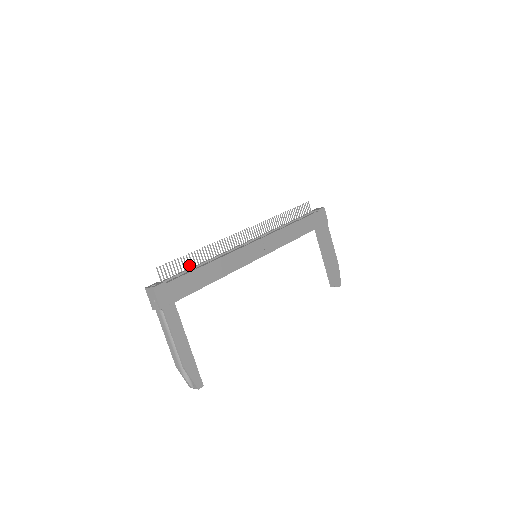
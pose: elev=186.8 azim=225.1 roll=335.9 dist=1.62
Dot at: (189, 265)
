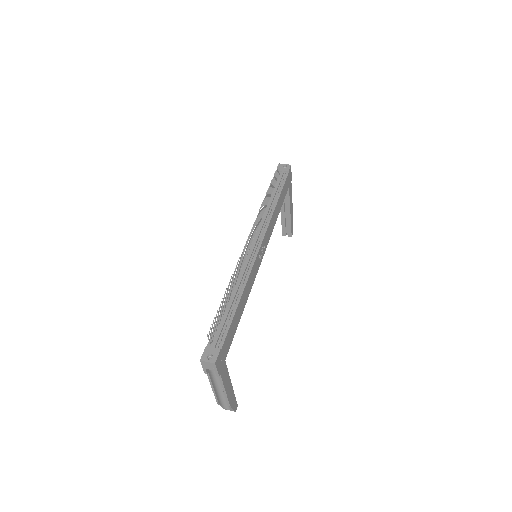
Dot at: (223, 309)
